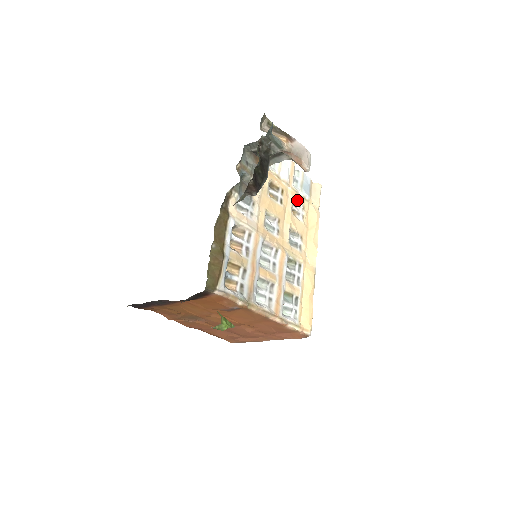
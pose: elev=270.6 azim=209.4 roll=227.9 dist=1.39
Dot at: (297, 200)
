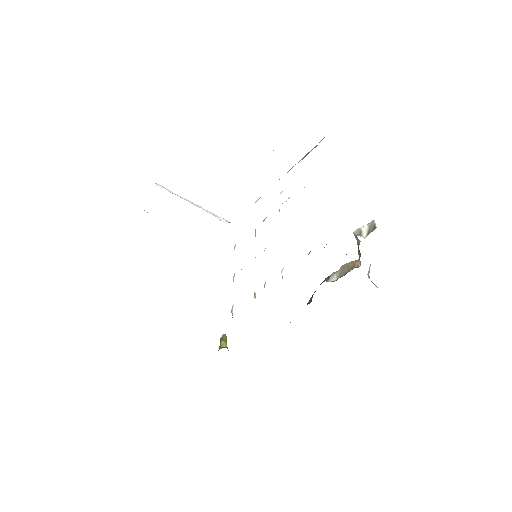
Dot at: occluded
